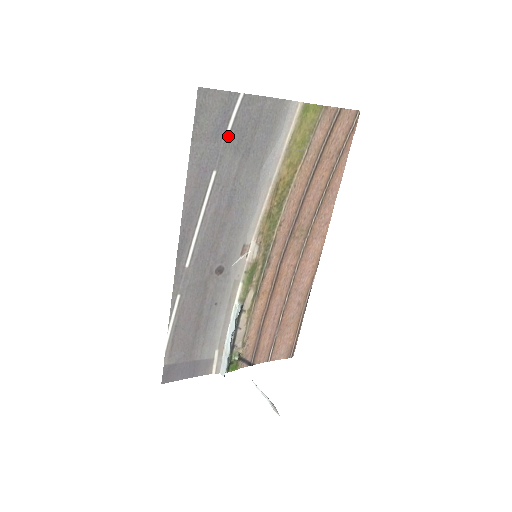
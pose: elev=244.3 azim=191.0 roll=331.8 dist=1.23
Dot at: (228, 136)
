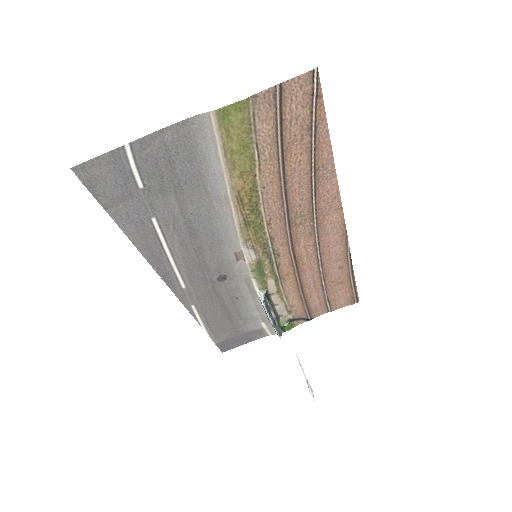
Dot at: (143, 186)
